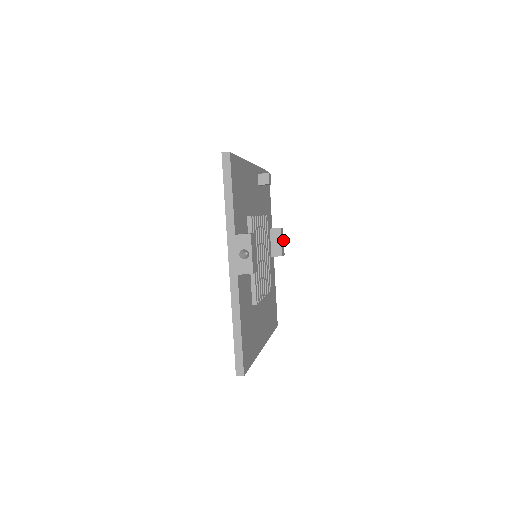
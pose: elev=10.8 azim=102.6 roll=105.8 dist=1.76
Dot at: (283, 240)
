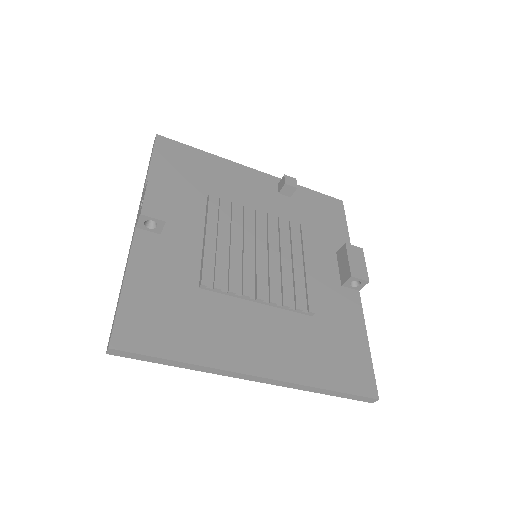
Dot at: (362, 262)
